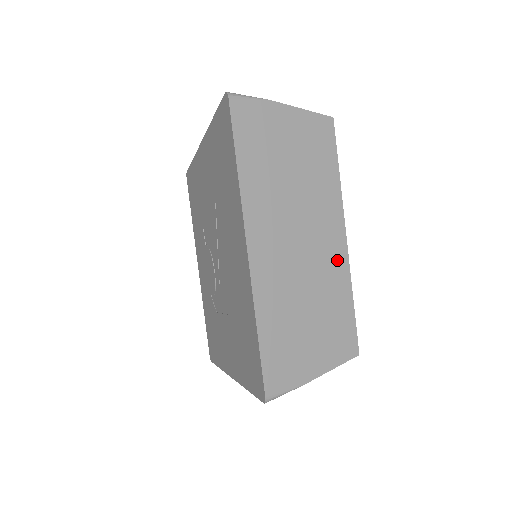
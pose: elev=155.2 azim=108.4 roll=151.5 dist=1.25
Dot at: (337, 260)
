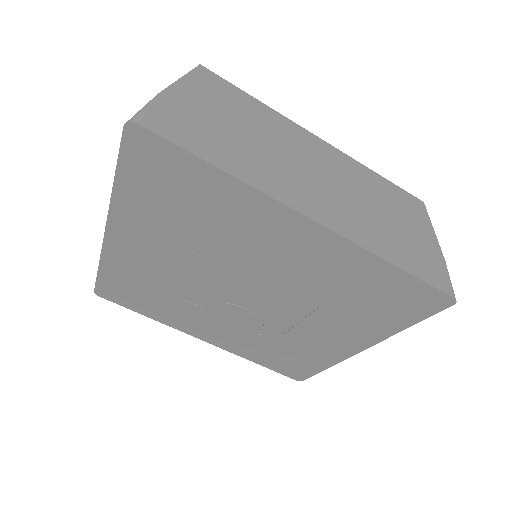
Dot at: (340, 160)
